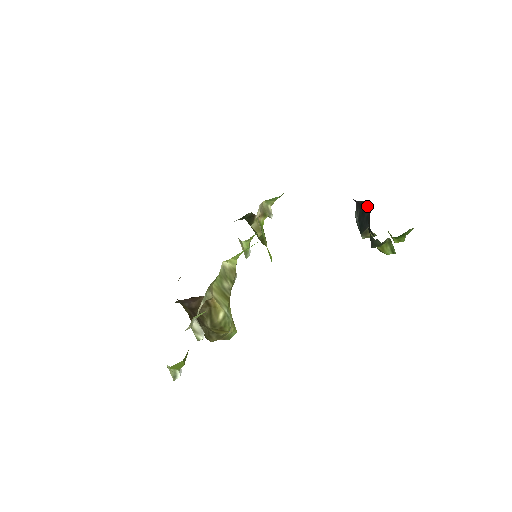
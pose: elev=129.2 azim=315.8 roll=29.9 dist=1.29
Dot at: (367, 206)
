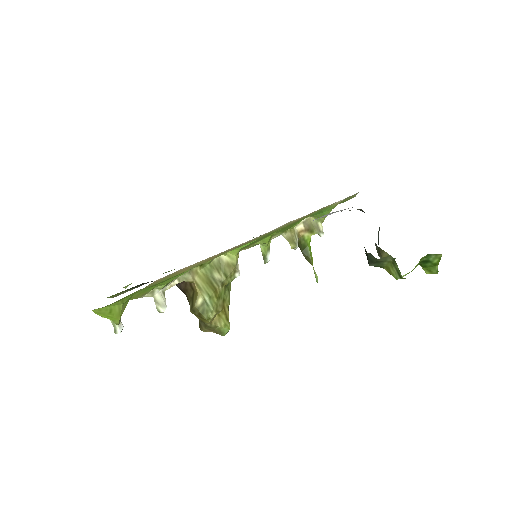
Dot at: occluded
